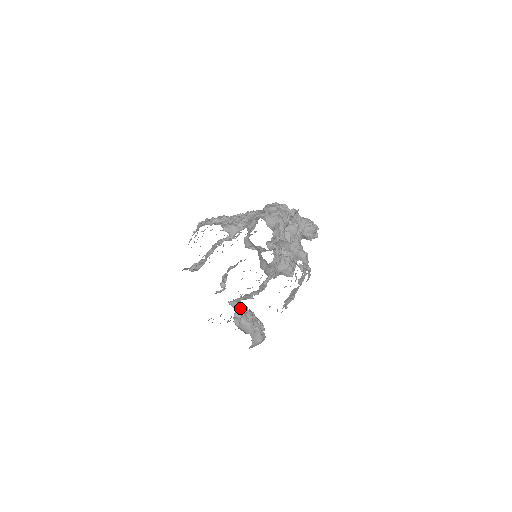
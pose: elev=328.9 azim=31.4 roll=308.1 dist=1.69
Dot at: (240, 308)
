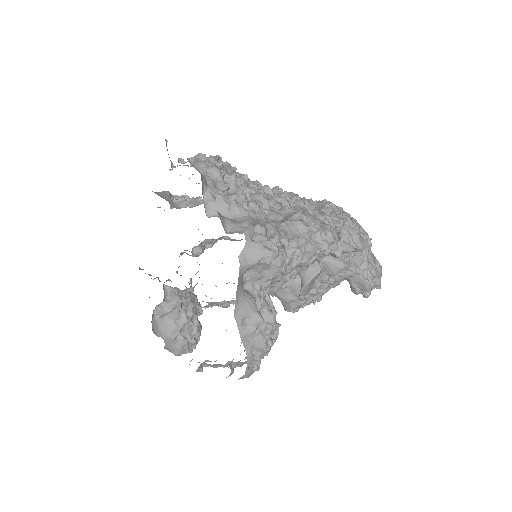
Dot at: (177, 301)
